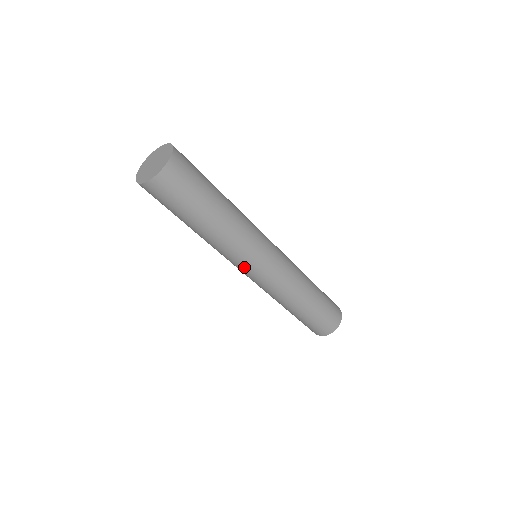
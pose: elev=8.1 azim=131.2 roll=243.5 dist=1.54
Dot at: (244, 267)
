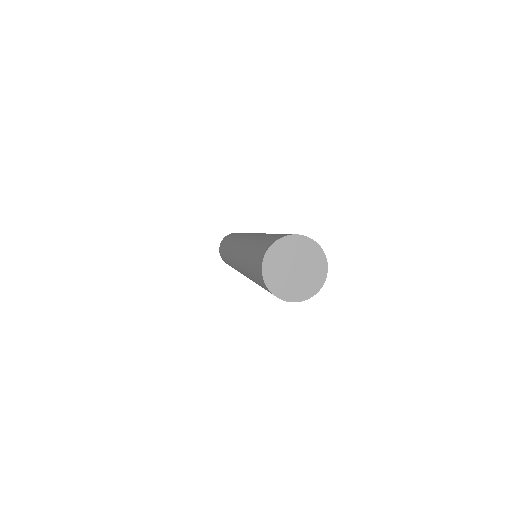
Dot at: occluded
